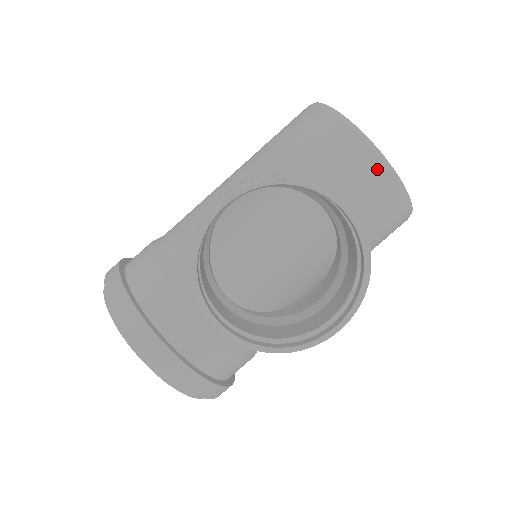
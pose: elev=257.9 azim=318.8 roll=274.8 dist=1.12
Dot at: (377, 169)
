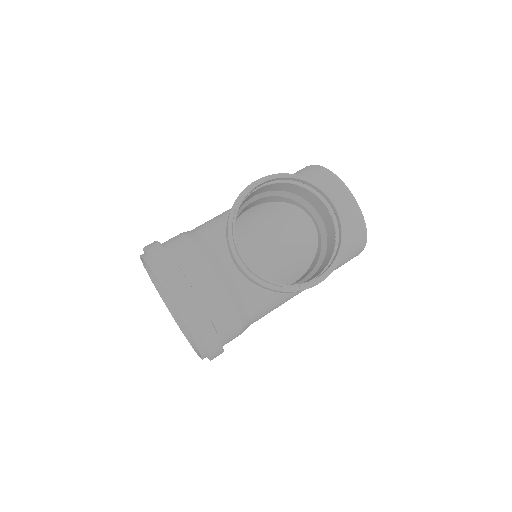
Dot at: (348, 201)
